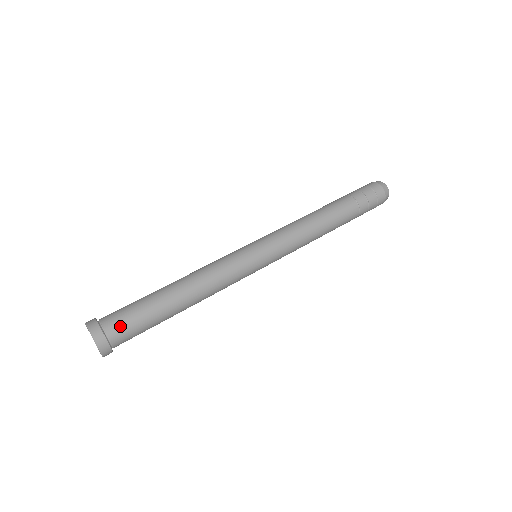
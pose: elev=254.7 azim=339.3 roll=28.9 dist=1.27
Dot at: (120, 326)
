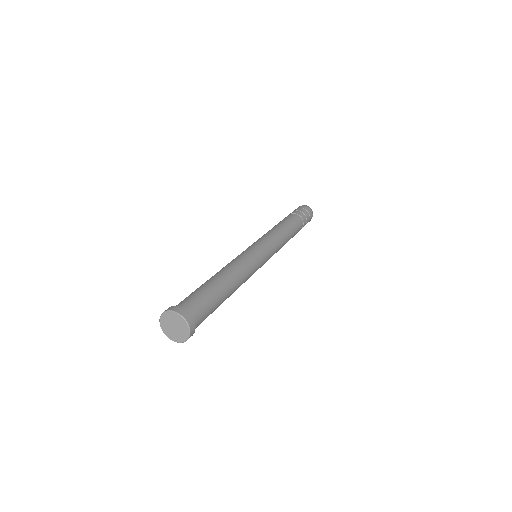
Dot at: (197, 307)
